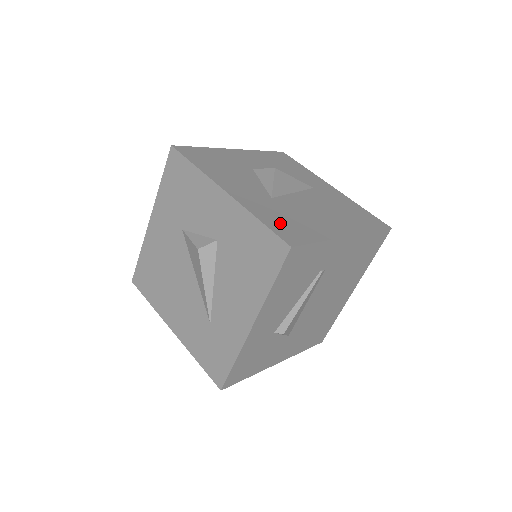
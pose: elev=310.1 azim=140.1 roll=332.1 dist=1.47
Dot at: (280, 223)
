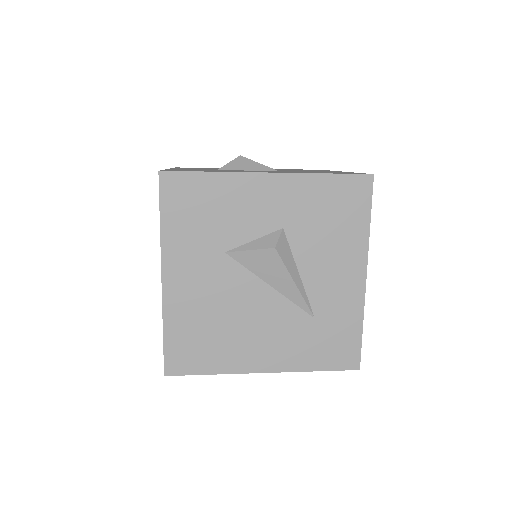
Dot at: occluded
